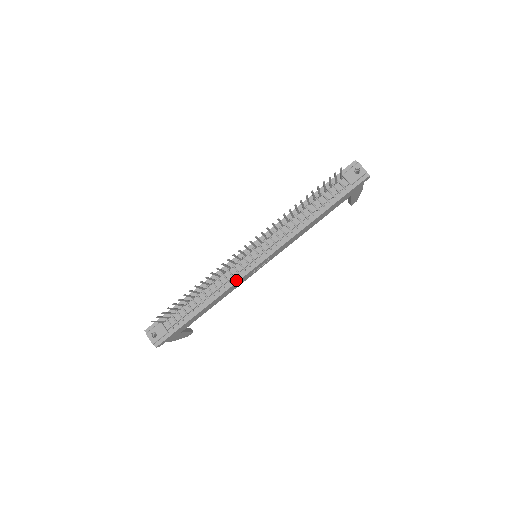
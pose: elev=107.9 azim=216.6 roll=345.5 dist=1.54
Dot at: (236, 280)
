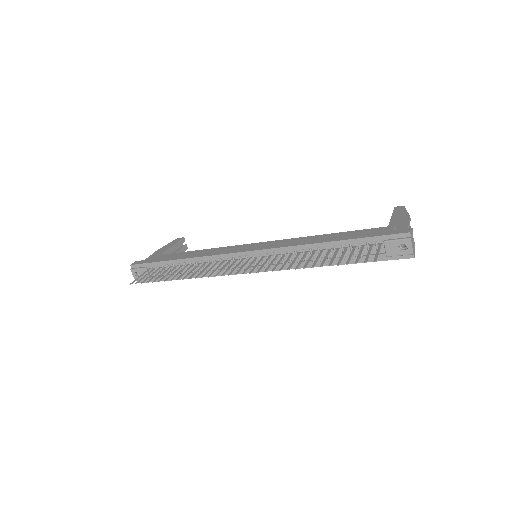
Dot at: (226, 273)
